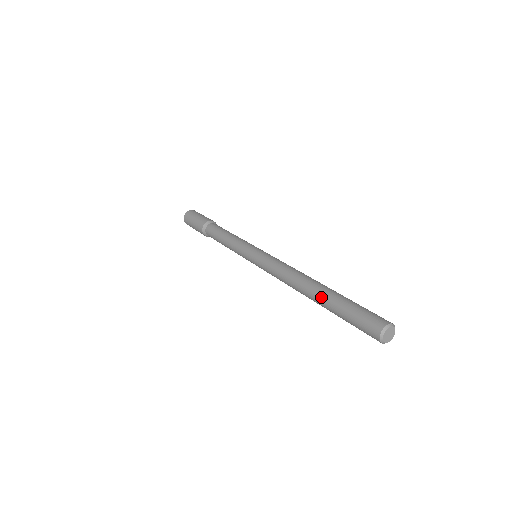
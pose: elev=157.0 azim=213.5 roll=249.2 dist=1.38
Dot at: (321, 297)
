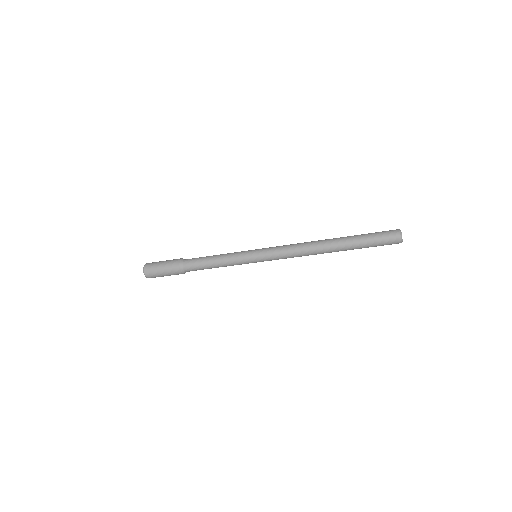
Dot at: (343, 244)
